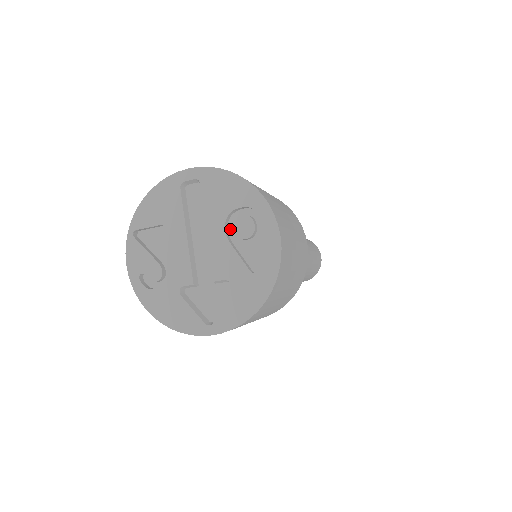
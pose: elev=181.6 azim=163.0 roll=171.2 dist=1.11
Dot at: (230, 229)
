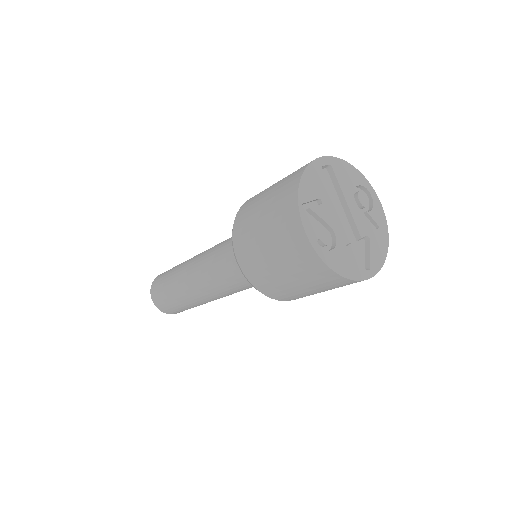
Dot at: occluded
